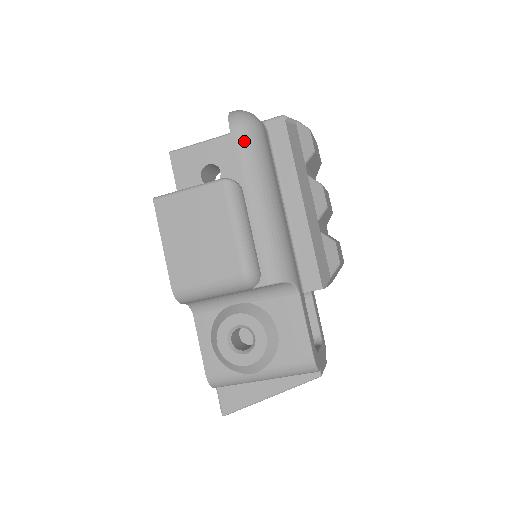
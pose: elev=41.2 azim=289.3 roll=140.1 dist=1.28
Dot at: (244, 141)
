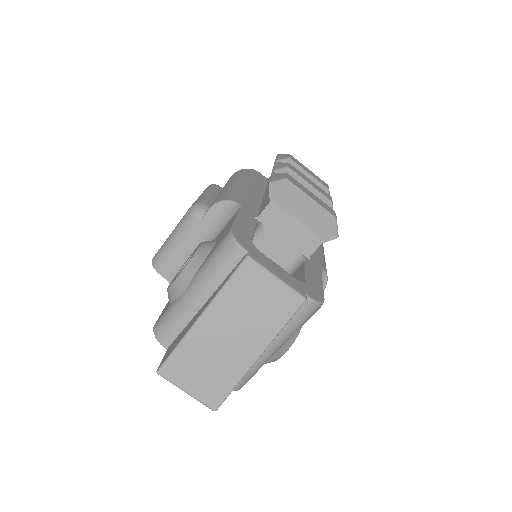
Dot at: occluded
